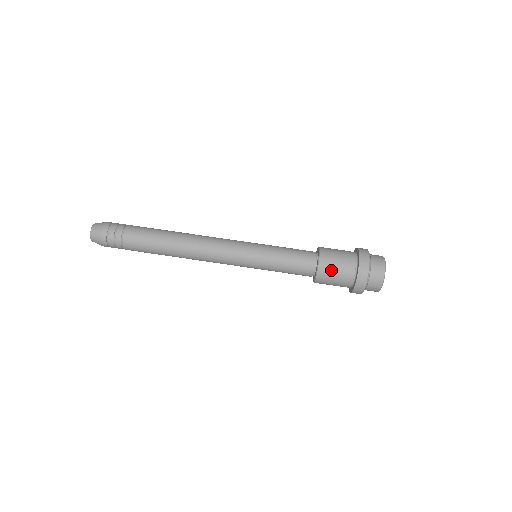
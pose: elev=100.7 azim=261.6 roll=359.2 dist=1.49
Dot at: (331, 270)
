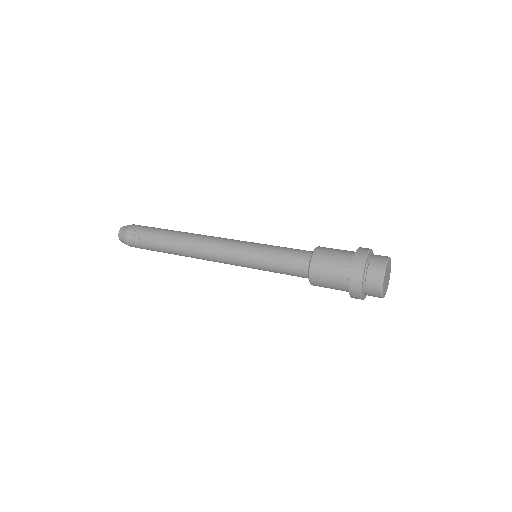
Dot at: (332, 248)
